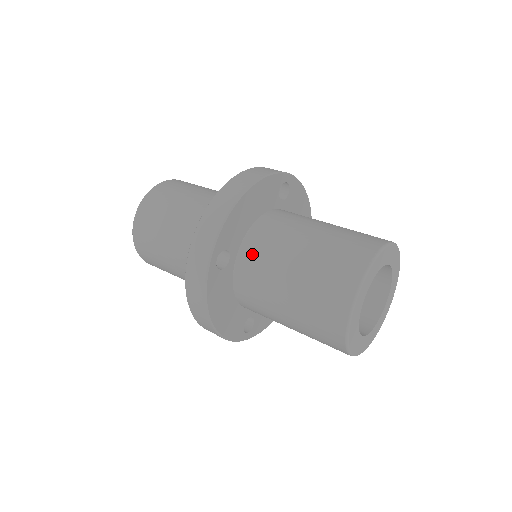
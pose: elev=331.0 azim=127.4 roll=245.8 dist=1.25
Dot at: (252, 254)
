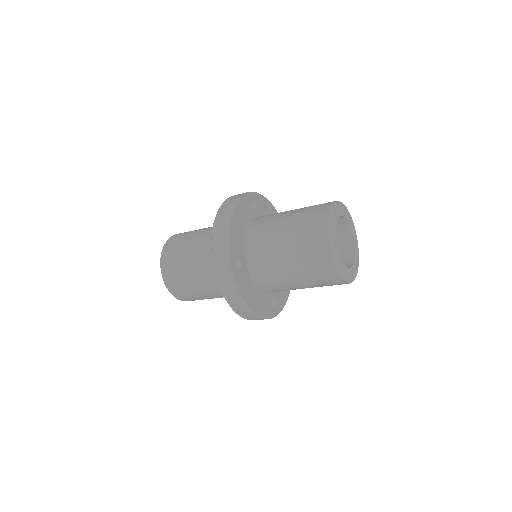
Dot at: occluded
